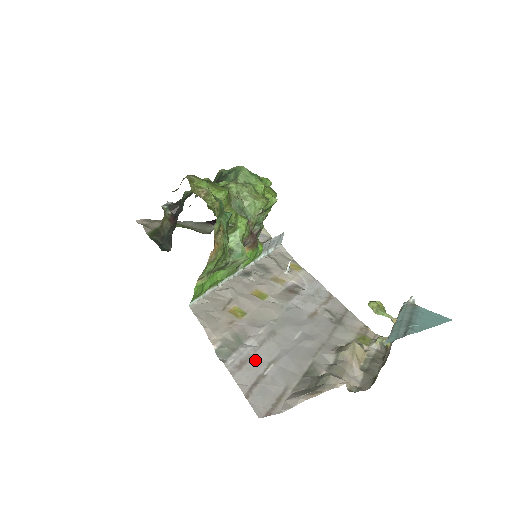
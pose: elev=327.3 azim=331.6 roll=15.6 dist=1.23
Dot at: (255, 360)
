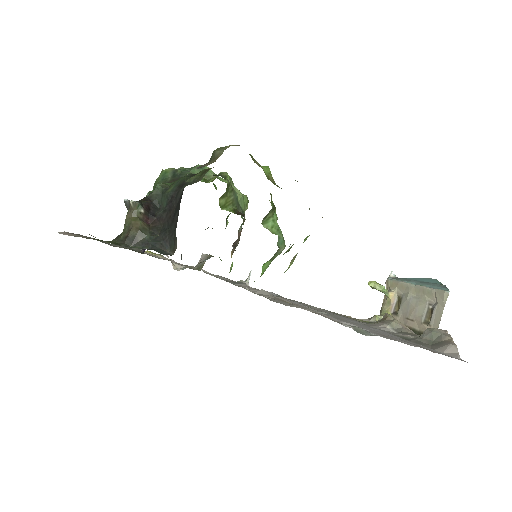
Dot at: (380, 333)
